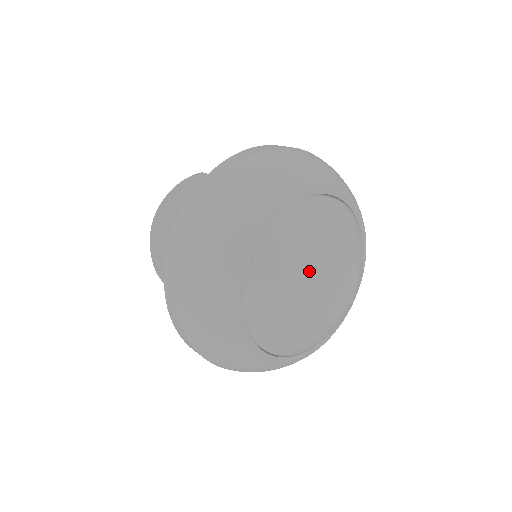
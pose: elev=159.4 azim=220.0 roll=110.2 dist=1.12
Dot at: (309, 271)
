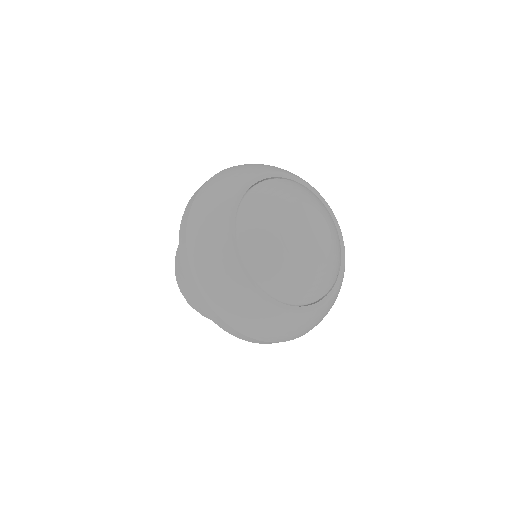
Dot at: (297, 203)
